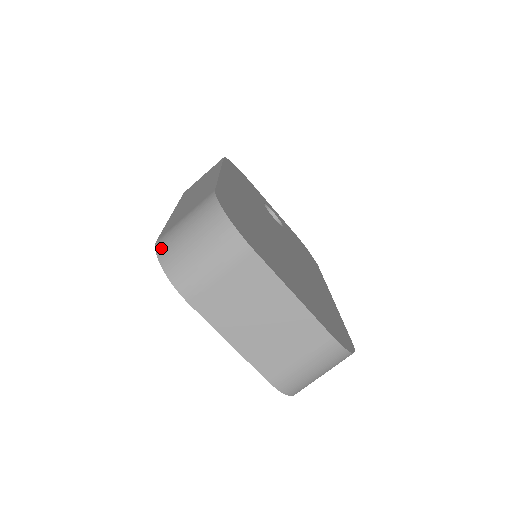
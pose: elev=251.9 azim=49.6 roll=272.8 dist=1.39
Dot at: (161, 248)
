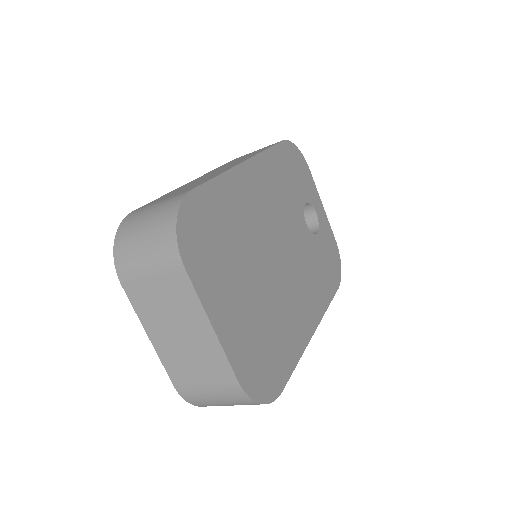
Dot at: (124, 222)
